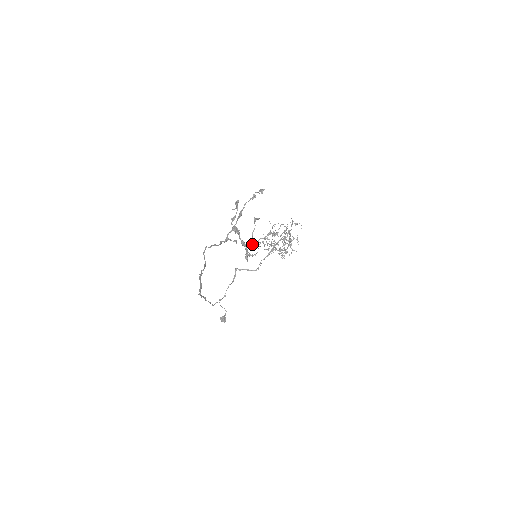
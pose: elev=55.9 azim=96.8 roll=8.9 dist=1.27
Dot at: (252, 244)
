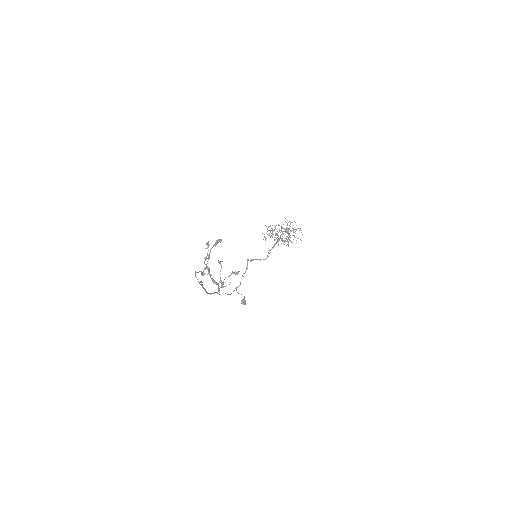
Dot at: (220, 282)
